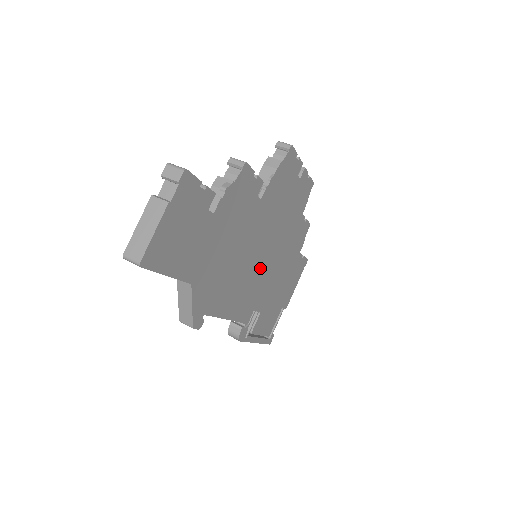
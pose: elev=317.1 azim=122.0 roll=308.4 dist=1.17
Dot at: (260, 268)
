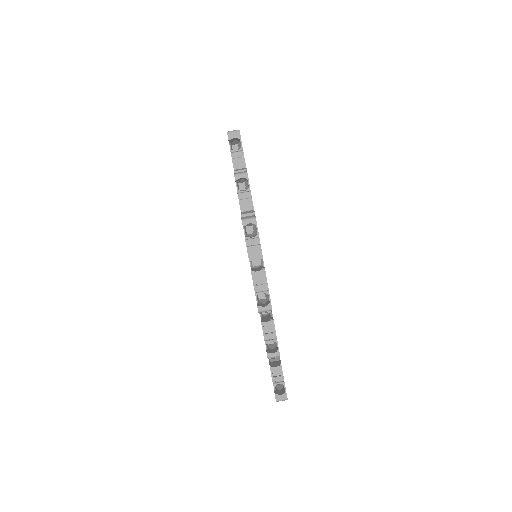
Dot at: occluded
